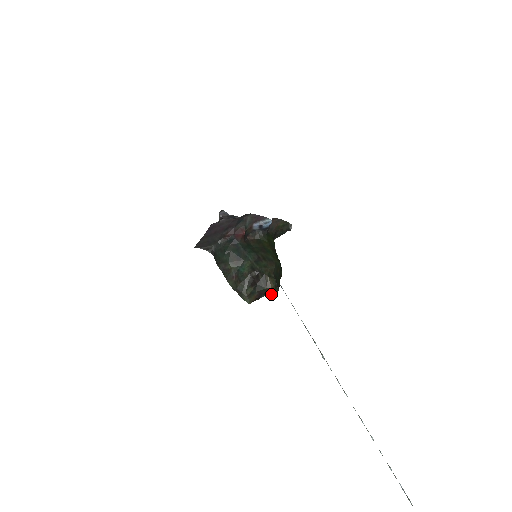
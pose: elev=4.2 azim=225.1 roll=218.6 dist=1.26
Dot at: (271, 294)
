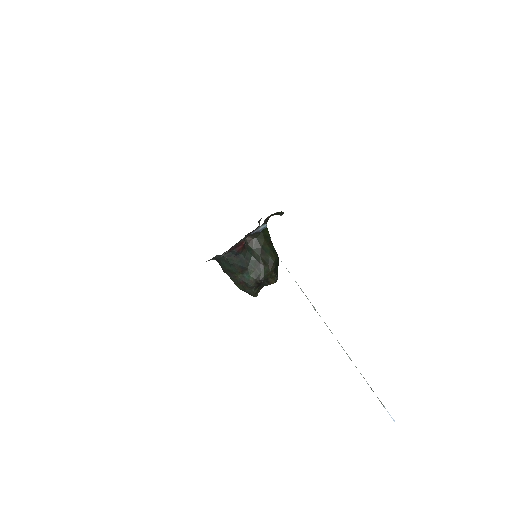
Dot at: occluded
